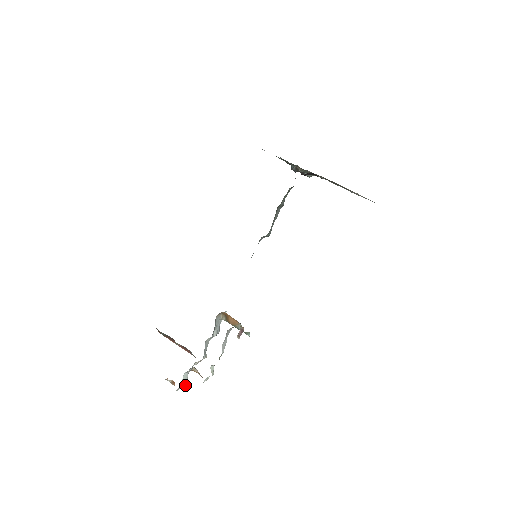
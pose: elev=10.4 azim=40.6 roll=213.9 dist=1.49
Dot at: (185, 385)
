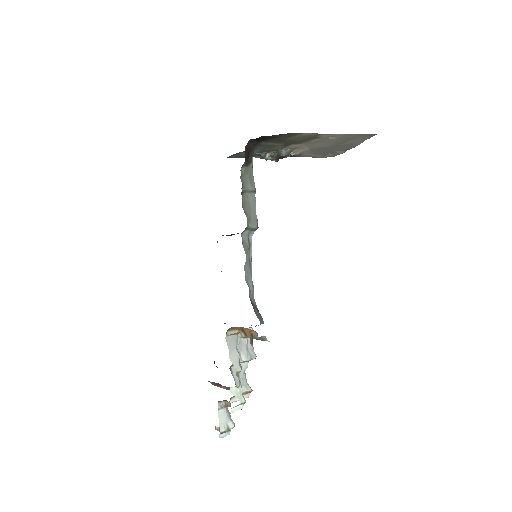
Dot at: (228, 427)
